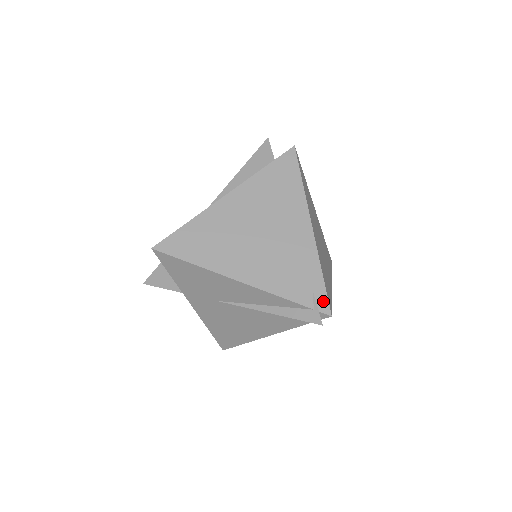
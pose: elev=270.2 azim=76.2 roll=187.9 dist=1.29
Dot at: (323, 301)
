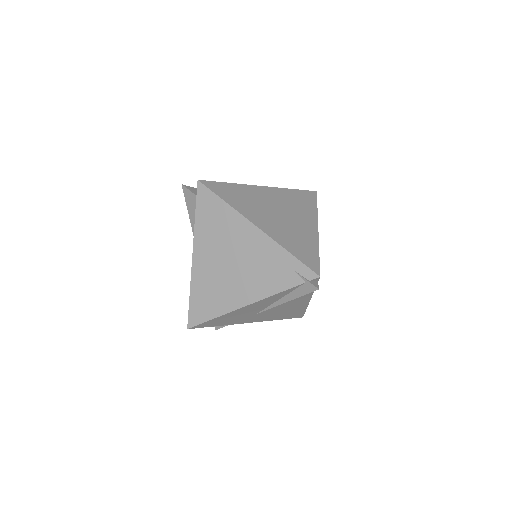
Dot at: (306, 272)
